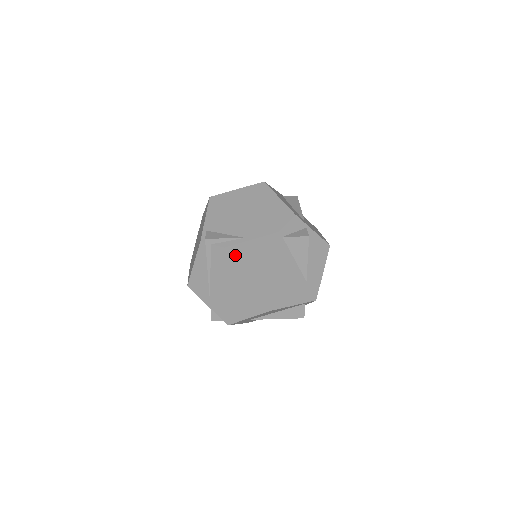
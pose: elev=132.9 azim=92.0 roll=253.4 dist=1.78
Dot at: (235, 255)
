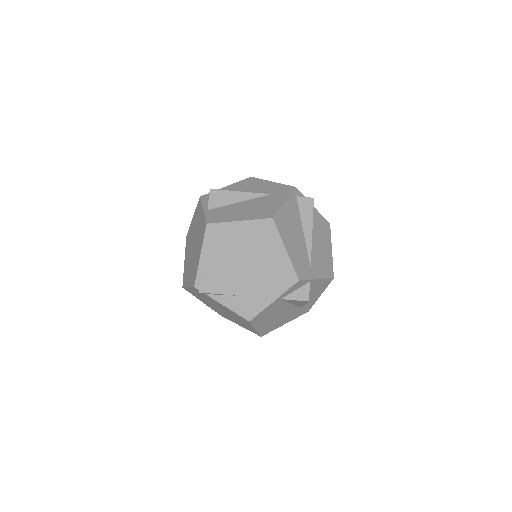
Dot at: (229, 310)
